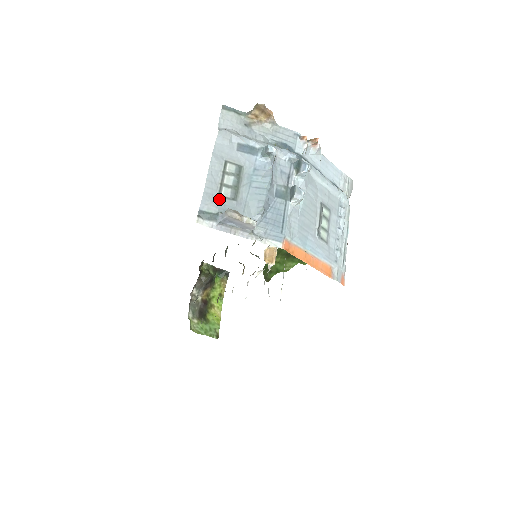
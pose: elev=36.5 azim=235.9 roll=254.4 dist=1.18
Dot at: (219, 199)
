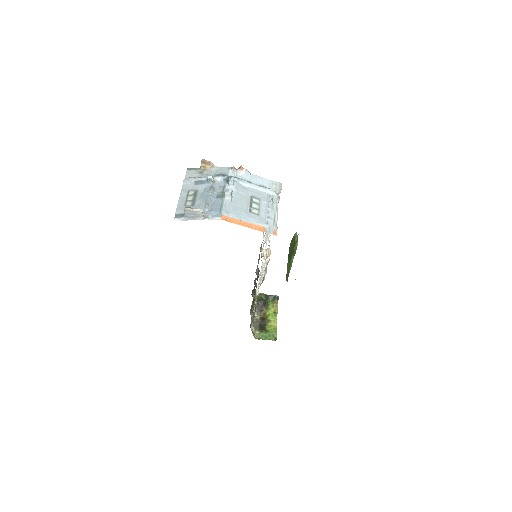
Dot at: occluded
